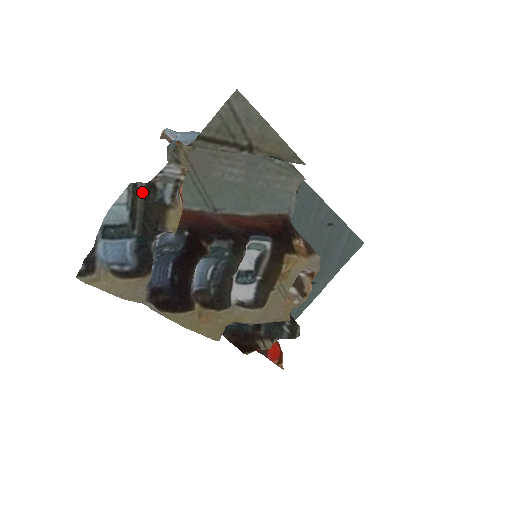
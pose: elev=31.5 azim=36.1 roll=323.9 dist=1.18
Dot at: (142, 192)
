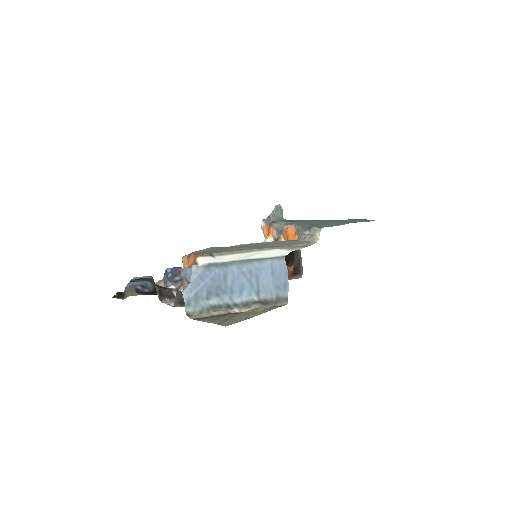
Dot at: (157, 291)
